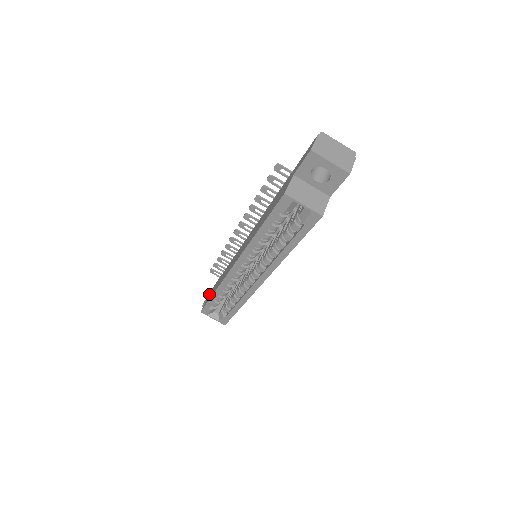
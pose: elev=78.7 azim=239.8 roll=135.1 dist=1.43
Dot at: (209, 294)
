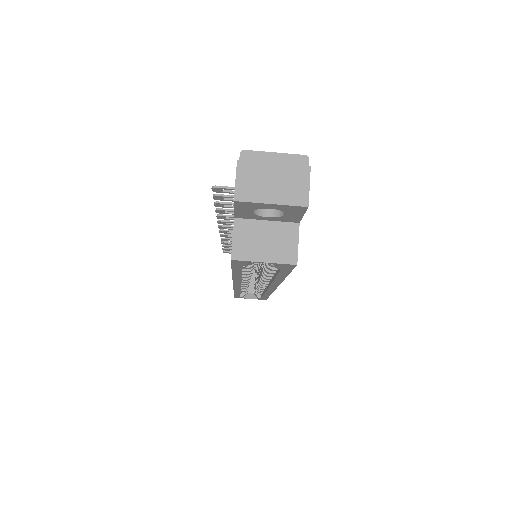
Dot at: occluded
